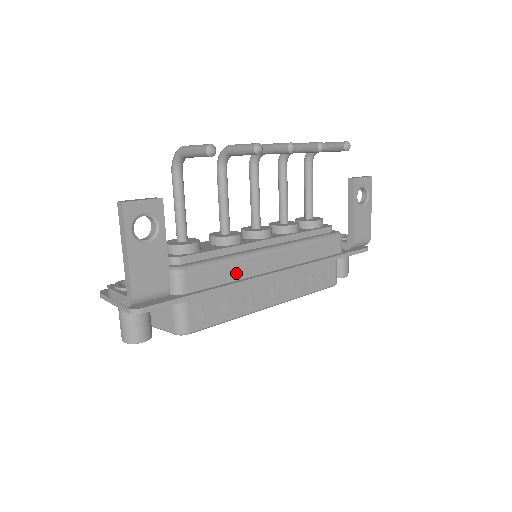
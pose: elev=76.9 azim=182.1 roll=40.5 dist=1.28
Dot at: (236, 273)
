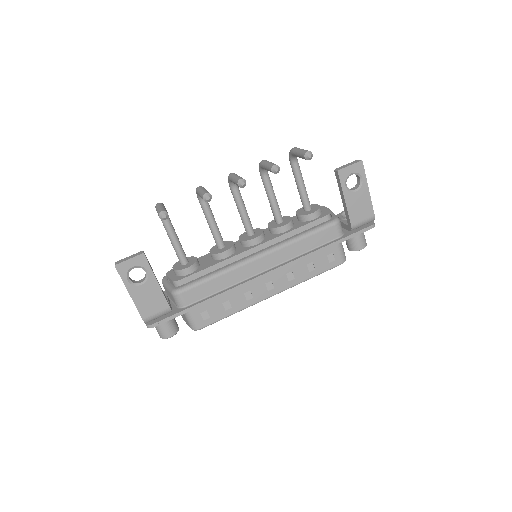
Dot at: (227, 282)
